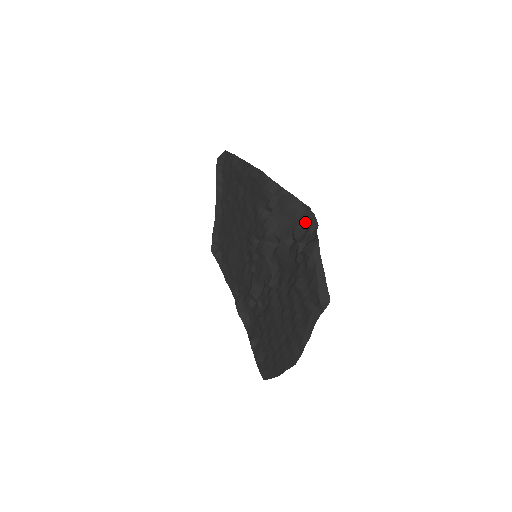
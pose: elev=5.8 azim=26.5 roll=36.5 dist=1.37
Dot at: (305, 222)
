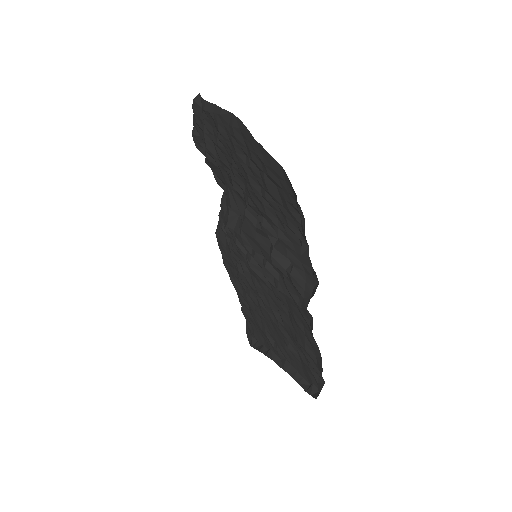
Dot at: occluded
